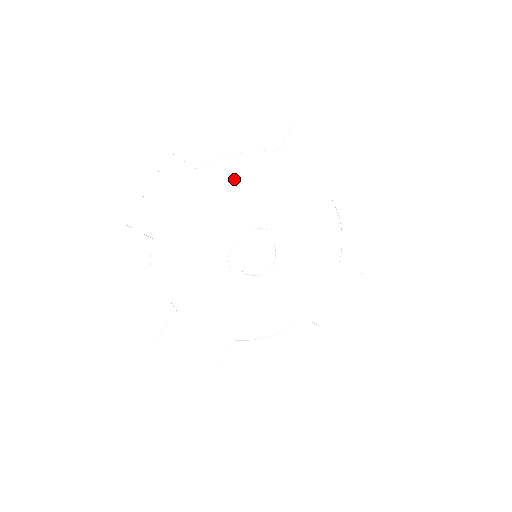
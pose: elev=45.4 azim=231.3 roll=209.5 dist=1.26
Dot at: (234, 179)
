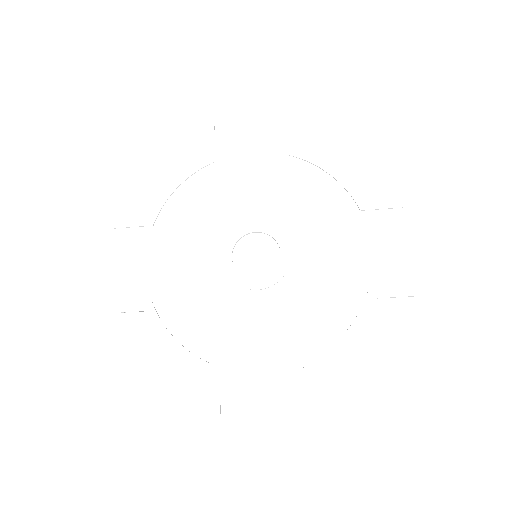
Dot at: (183, 203)
